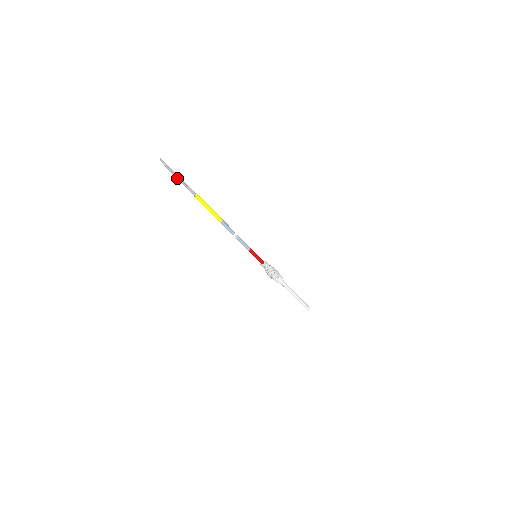
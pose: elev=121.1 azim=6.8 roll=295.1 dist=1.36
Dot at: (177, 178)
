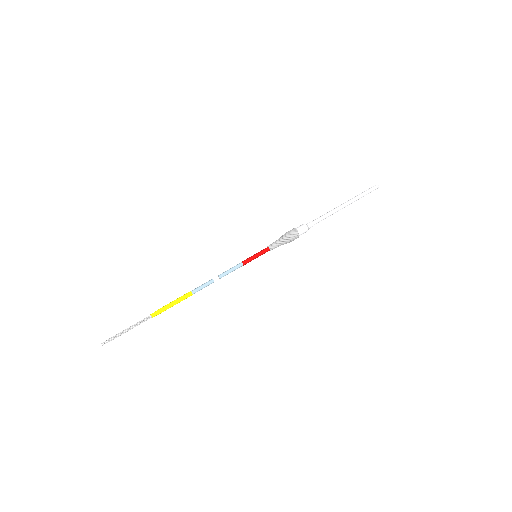
Dot at: occluded
